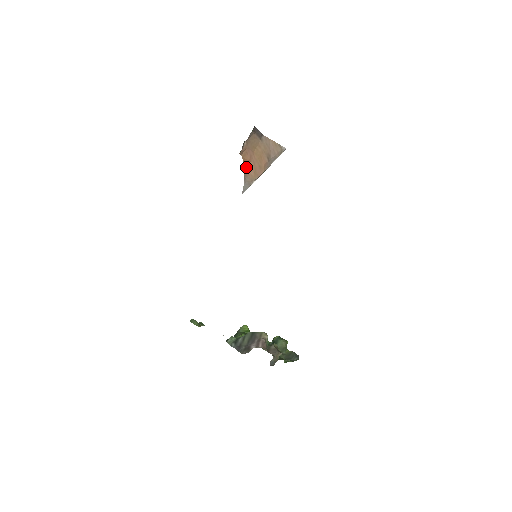
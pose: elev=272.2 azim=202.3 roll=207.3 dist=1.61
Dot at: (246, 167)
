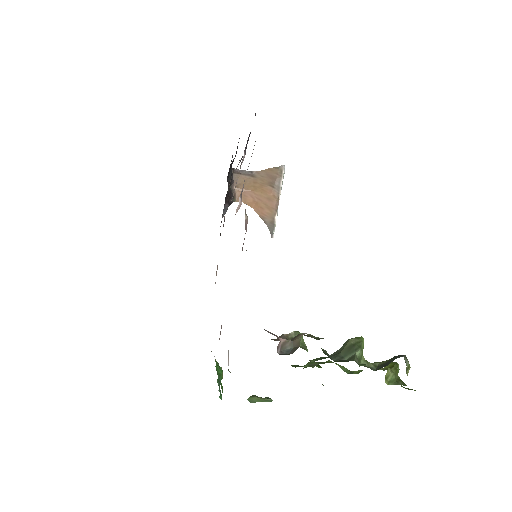
Dot at: (257, 210)
